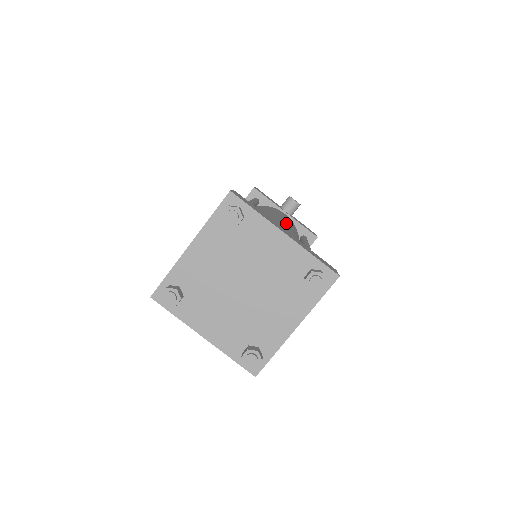
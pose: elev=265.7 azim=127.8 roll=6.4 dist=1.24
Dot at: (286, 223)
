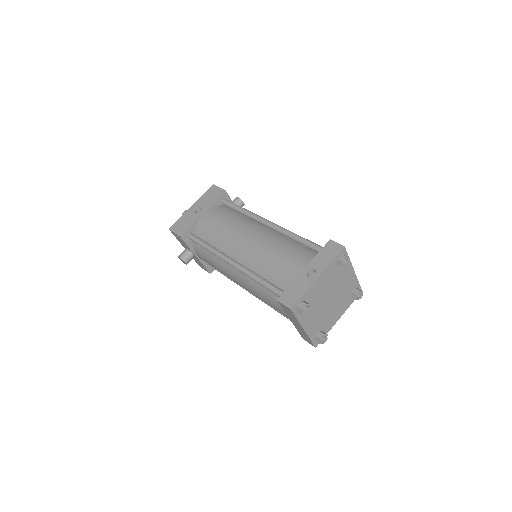
Dot at: occluded
